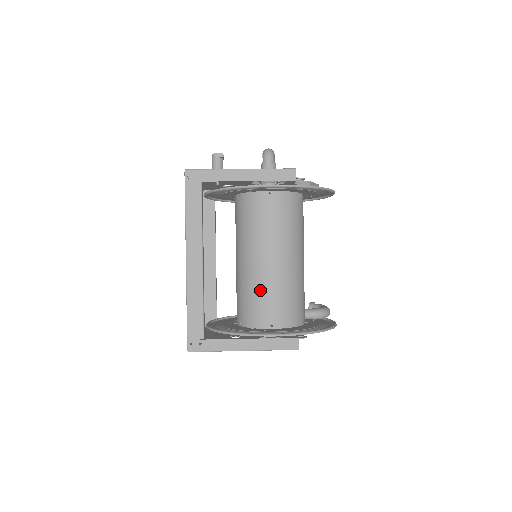
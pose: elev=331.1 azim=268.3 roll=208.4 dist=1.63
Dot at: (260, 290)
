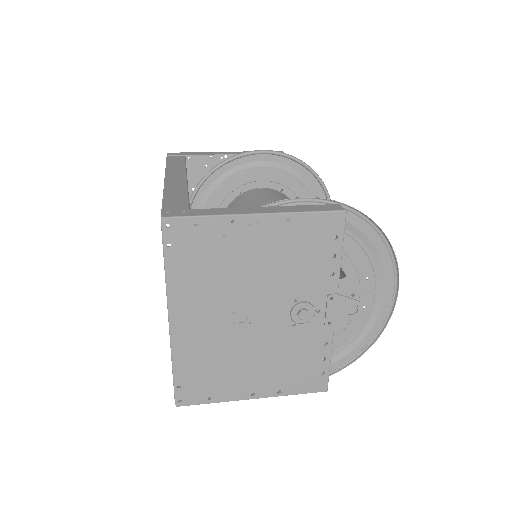
Dot at: occluded
